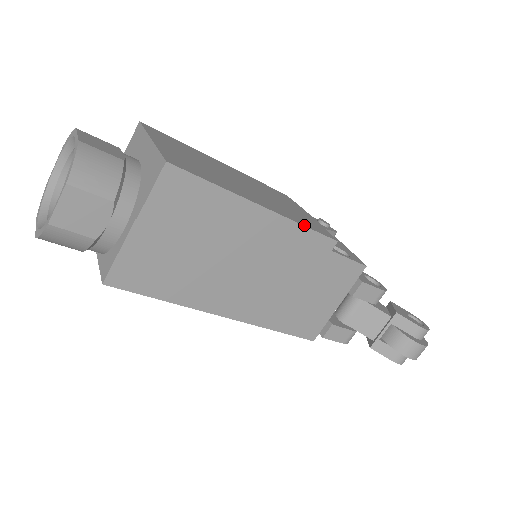
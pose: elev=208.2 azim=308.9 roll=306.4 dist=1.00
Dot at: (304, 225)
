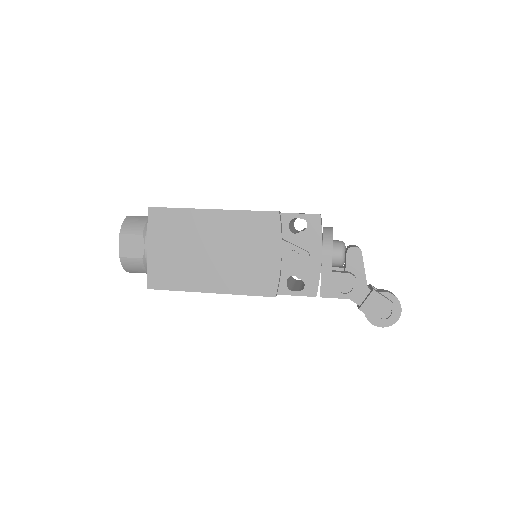
Dot at: (244, 294)
